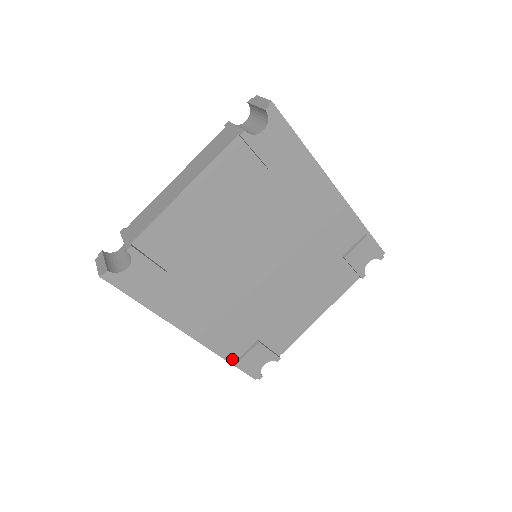
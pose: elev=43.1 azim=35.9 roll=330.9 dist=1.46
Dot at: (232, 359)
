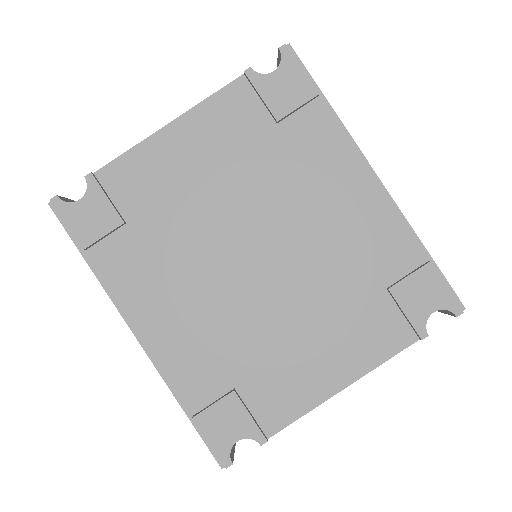
Dot at: (190, 407)
